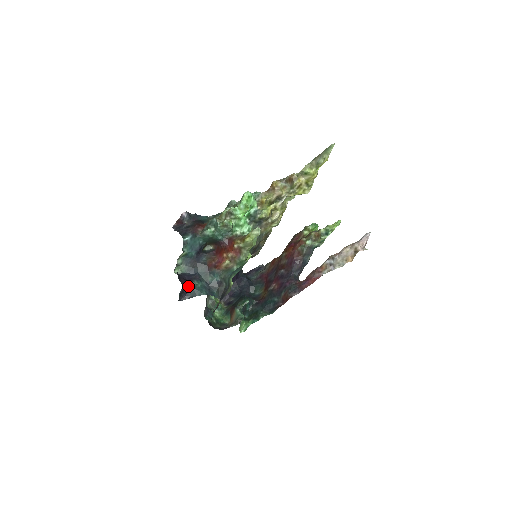
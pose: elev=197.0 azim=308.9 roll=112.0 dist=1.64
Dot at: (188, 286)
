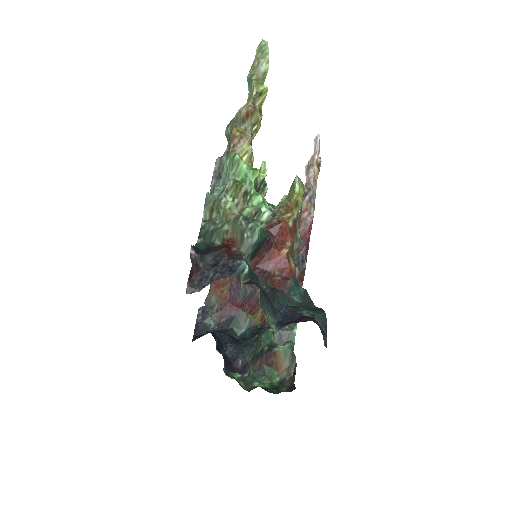
Dot at: (312, 320)
